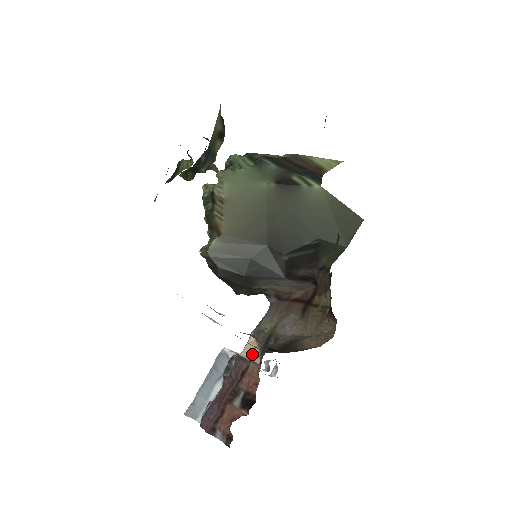
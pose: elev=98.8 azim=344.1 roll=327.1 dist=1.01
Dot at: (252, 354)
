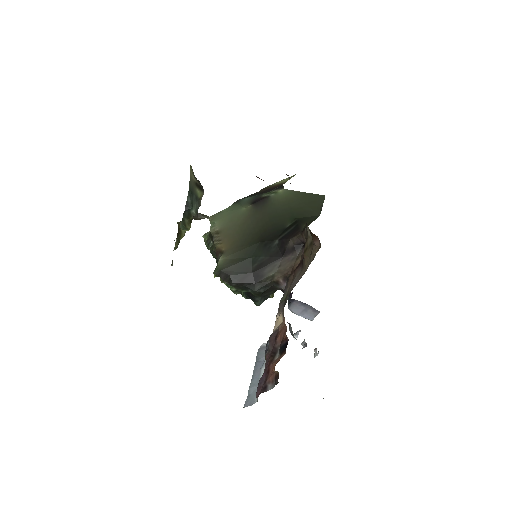
Dot at: (279, 323)
